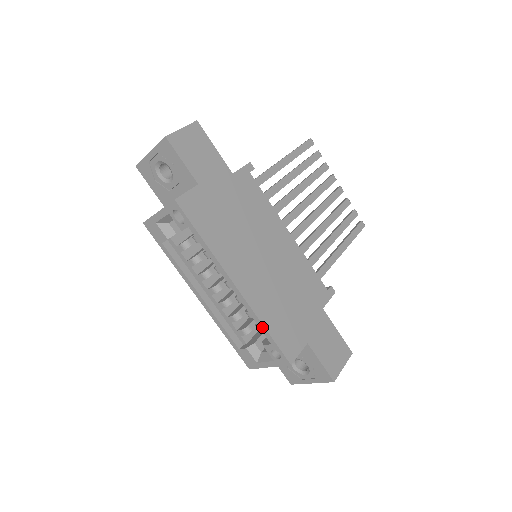
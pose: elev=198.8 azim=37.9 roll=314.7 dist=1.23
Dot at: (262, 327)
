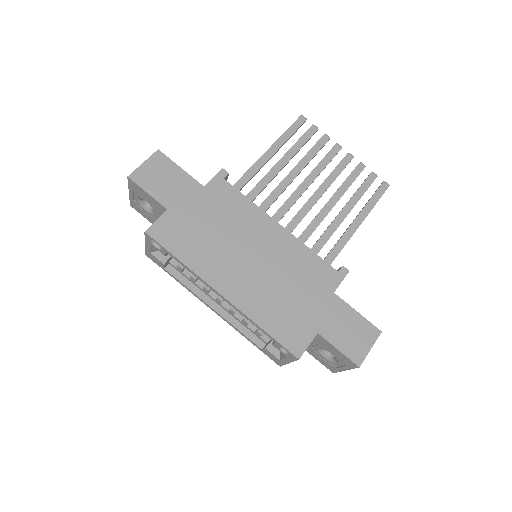
Dot at: (259, 328)
